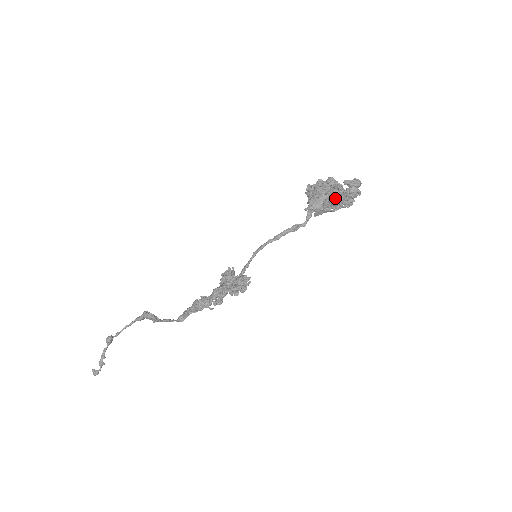
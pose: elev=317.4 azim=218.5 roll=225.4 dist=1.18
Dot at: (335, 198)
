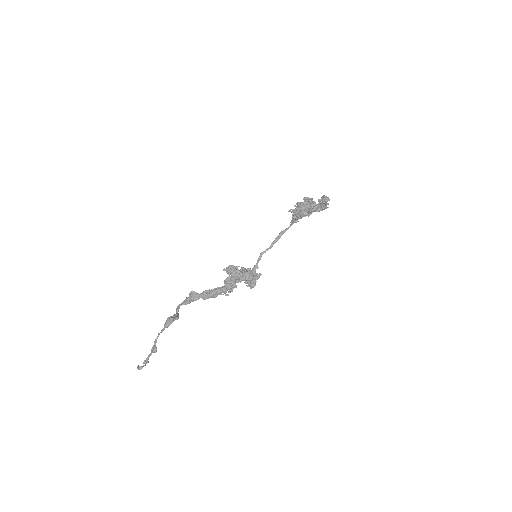
Dot at: occluded
